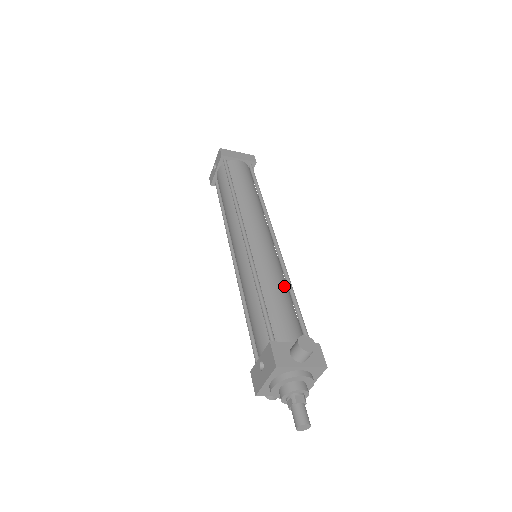
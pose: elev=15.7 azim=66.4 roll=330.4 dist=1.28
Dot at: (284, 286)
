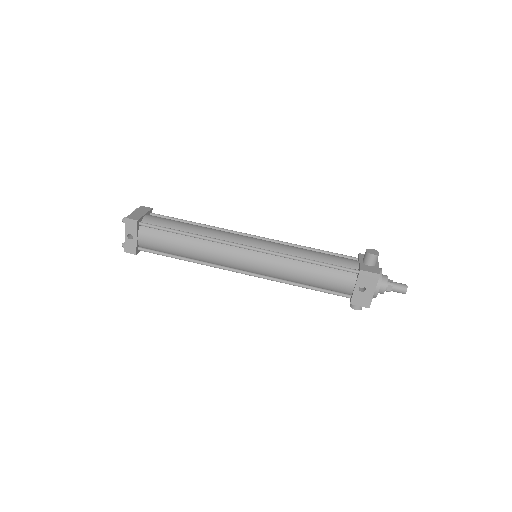
Dot at: (305, 249)
